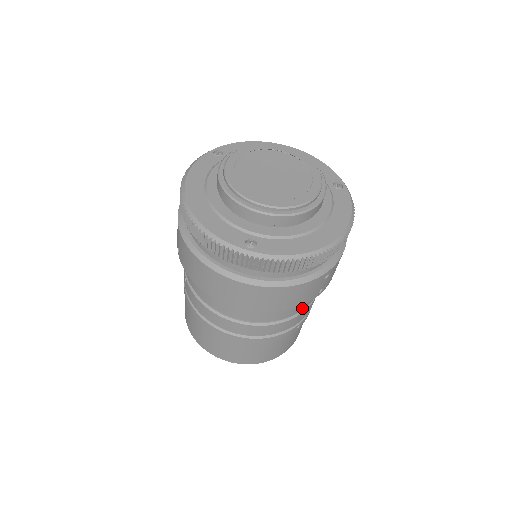
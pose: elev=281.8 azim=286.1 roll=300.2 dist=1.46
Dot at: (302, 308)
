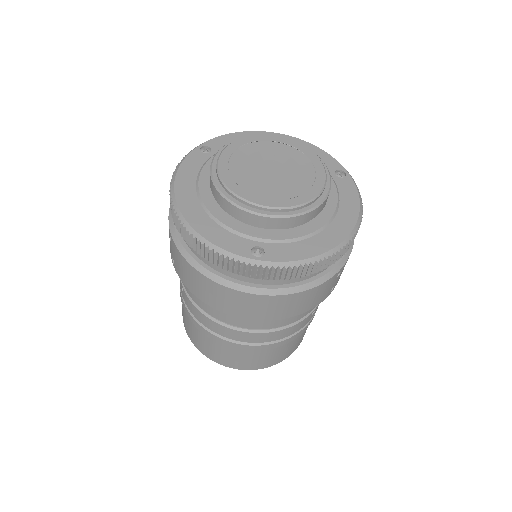
Dot at: occluded
